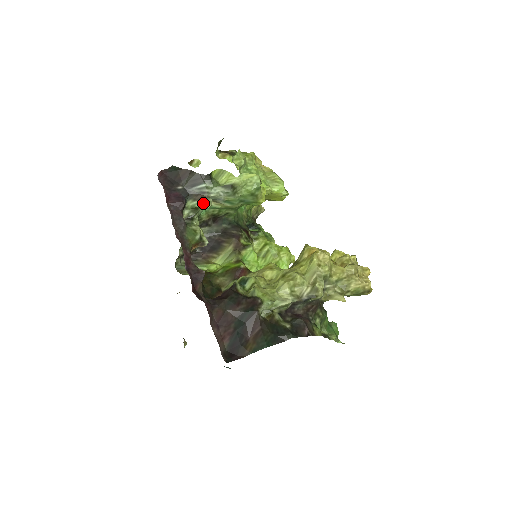
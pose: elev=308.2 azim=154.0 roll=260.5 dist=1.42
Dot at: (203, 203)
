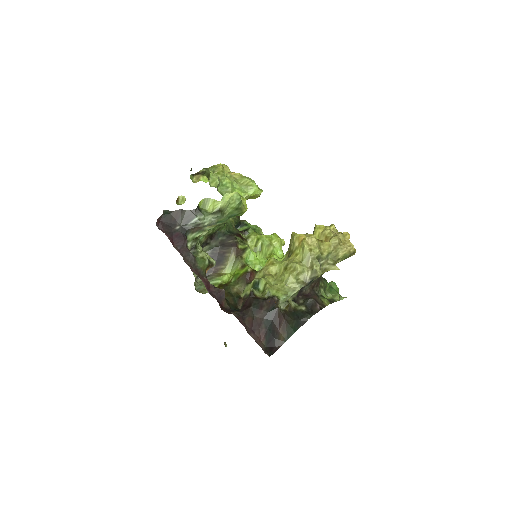
Dot at: (201, 233)
